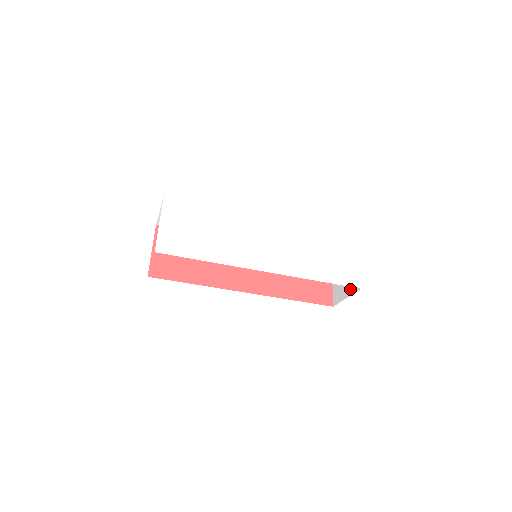
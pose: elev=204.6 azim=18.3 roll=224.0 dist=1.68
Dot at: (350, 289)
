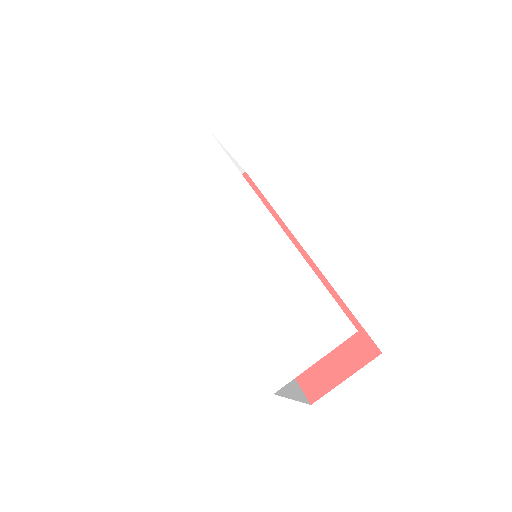
Dot at: occluded
